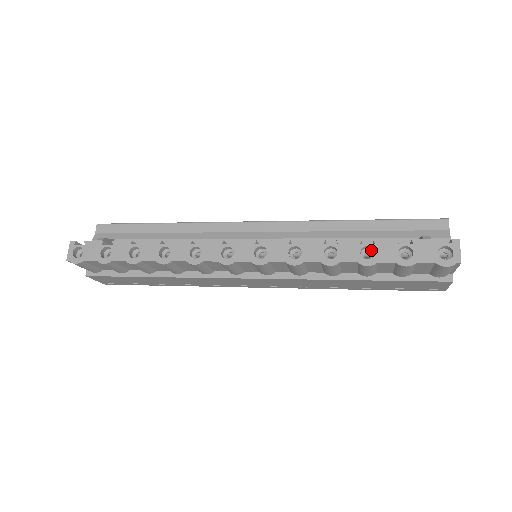
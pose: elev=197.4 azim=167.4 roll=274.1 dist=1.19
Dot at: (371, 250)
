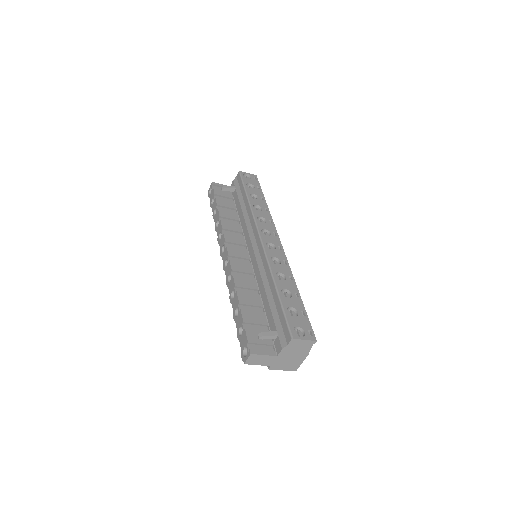
Dot at: occluded
